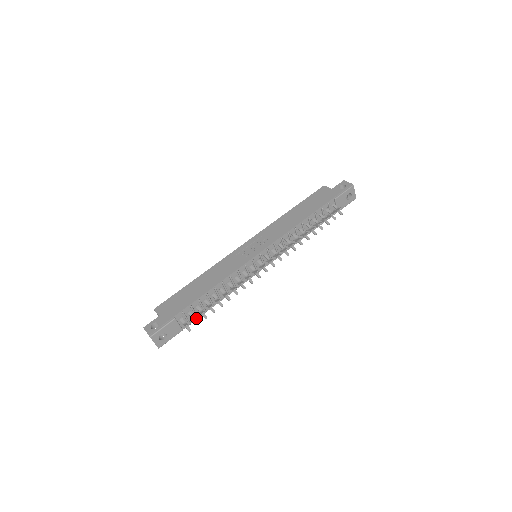
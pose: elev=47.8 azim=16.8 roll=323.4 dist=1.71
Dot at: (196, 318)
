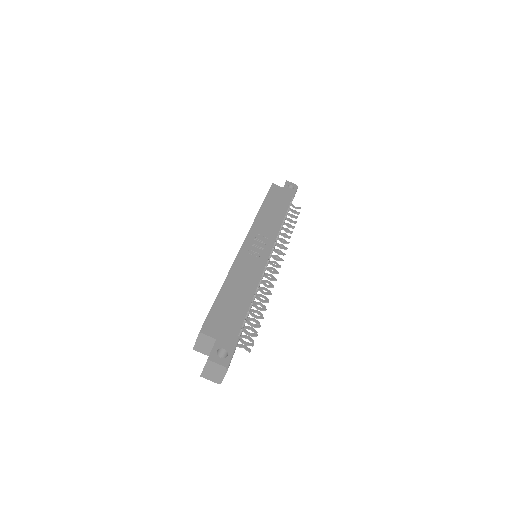
Dot at: occluded
